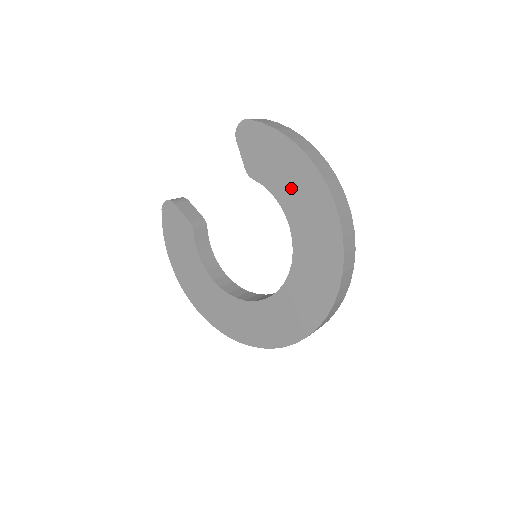
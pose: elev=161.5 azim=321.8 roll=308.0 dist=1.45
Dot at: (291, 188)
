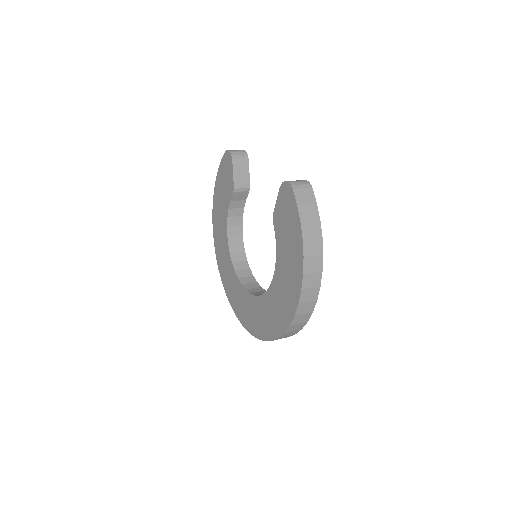
Dot at: (286, 263)
